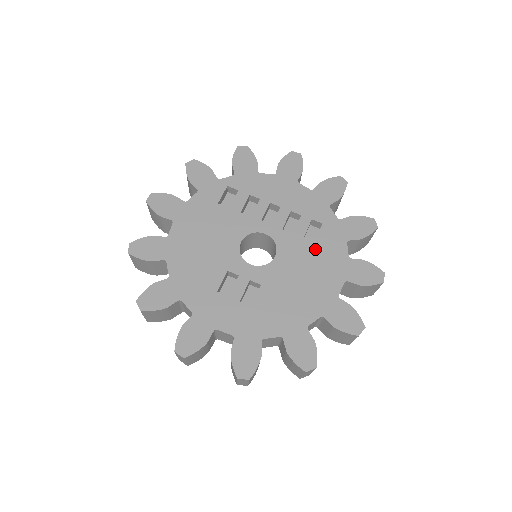
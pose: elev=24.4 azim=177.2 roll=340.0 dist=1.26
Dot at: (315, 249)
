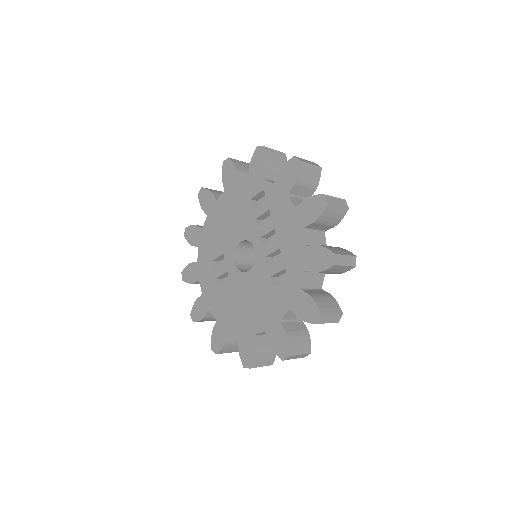
Dot at: (269, 292)
